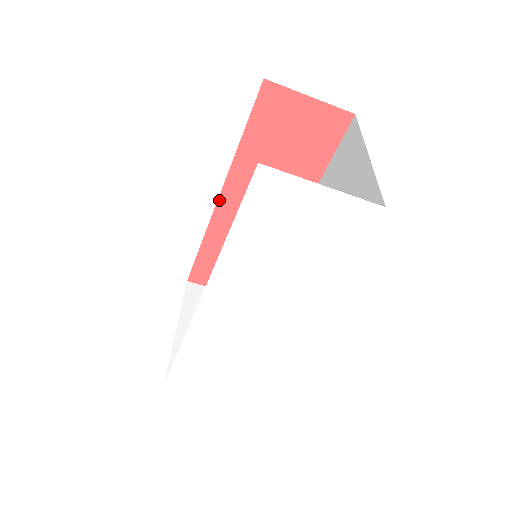
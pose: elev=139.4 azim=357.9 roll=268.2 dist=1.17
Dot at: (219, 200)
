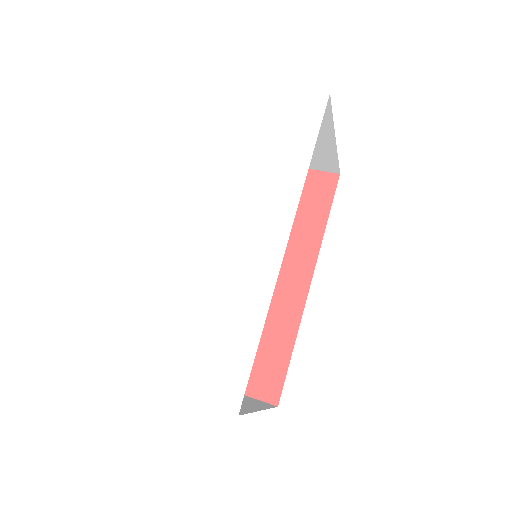
Dot at: occluded
